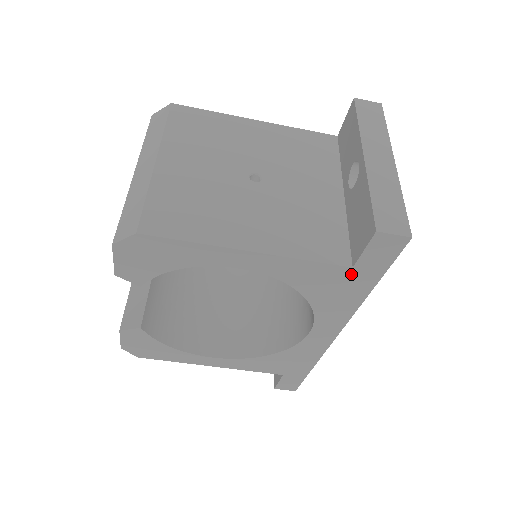
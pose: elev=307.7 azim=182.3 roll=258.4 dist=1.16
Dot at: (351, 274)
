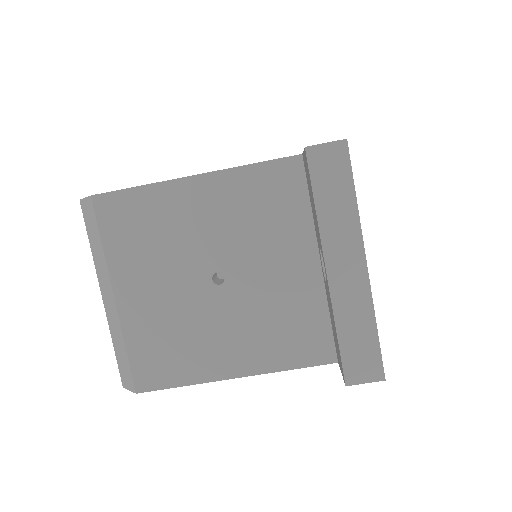
Dot at: occluded
